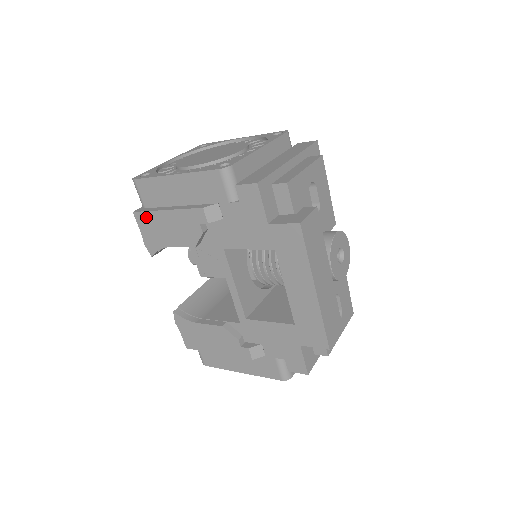
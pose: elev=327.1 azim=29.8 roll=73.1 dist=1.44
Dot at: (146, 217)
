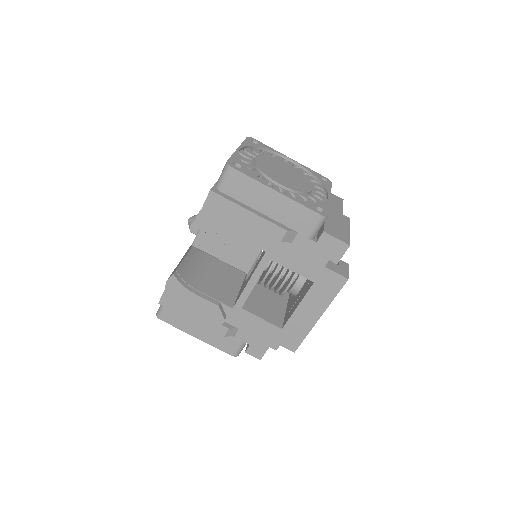
Dot at: (222, 202)
